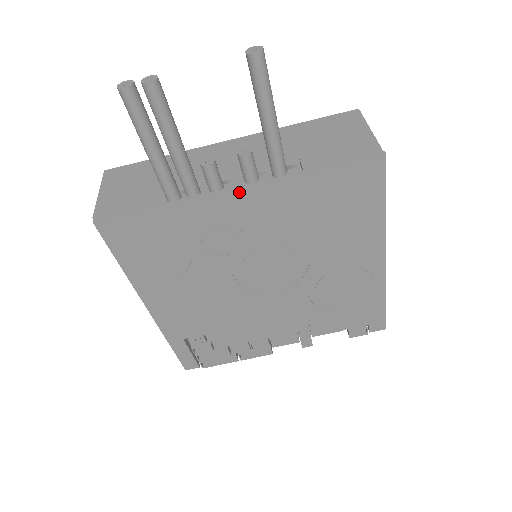
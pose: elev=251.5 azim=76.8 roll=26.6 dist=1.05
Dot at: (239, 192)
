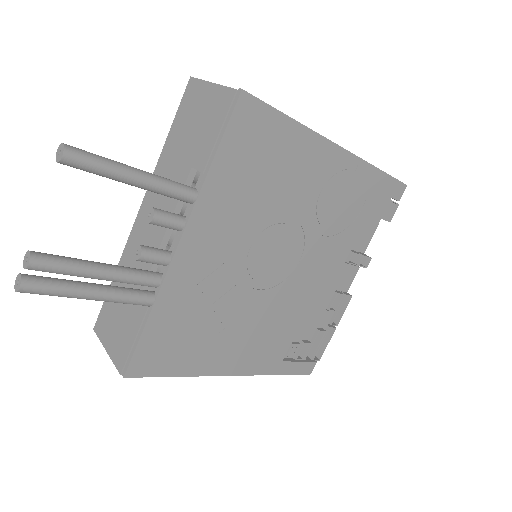
Dot at: (184, 242)
